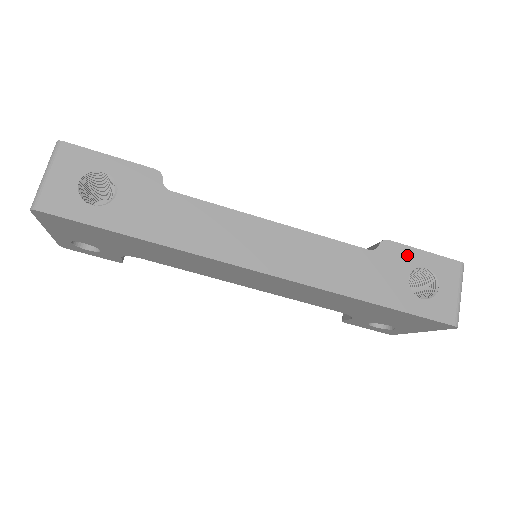
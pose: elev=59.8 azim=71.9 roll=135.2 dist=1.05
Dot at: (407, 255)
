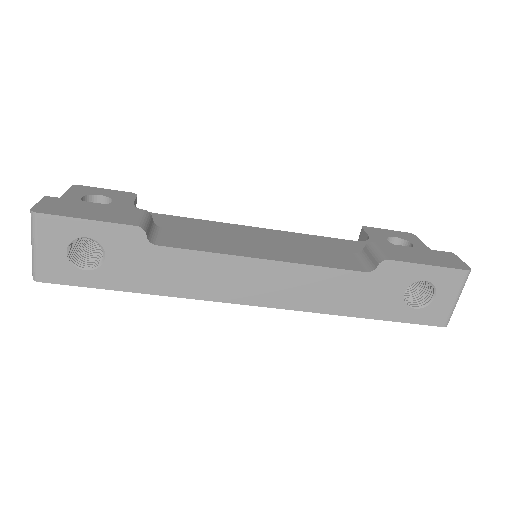
Dot at: (407, 272)
